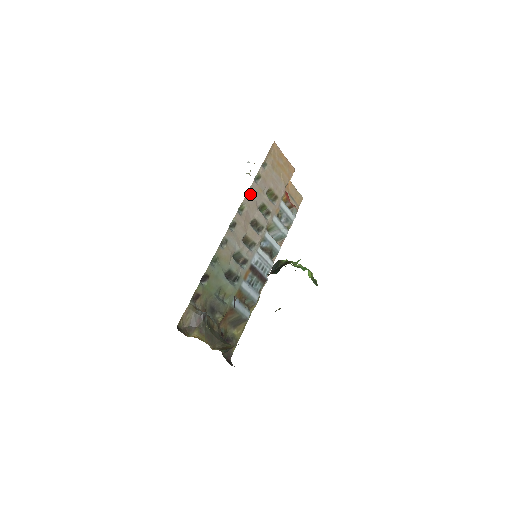
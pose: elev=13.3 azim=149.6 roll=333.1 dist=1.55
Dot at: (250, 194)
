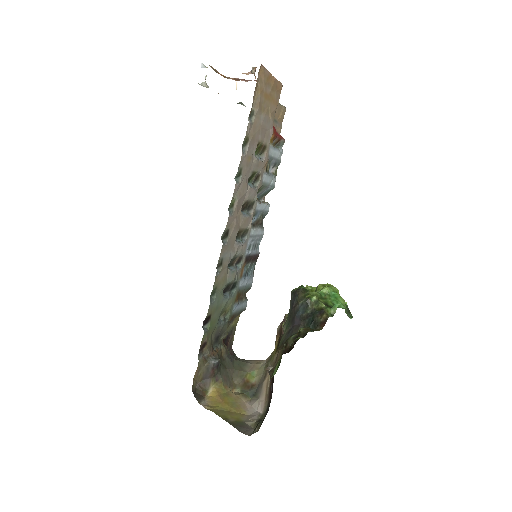
Dot at: (239, 175)
